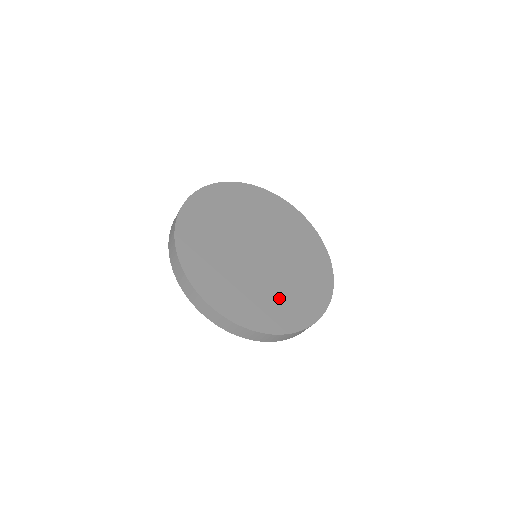
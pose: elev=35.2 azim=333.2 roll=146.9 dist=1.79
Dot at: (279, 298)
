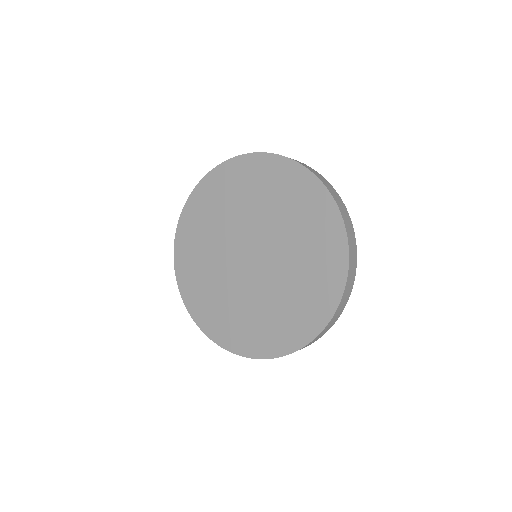
Dot at: (268, 315)
